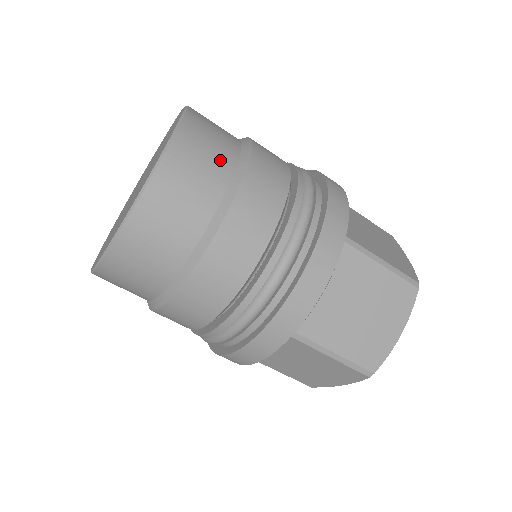
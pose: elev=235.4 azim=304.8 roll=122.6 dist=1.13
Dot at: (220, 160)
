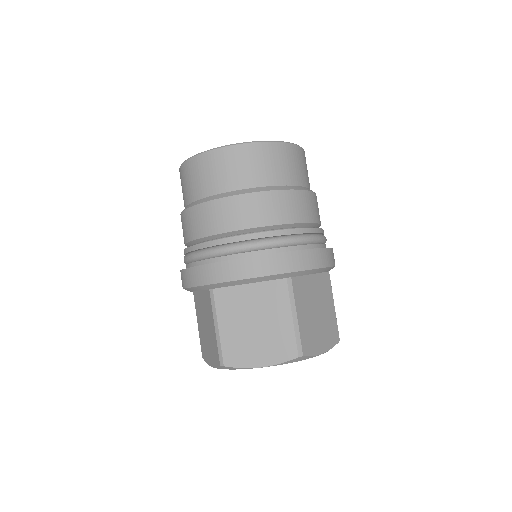
Dot at: occluded
